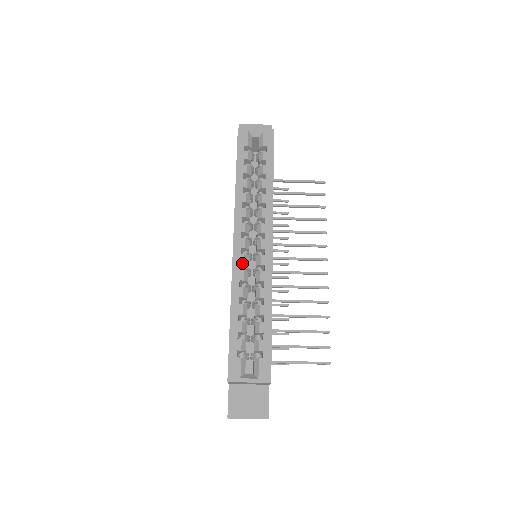
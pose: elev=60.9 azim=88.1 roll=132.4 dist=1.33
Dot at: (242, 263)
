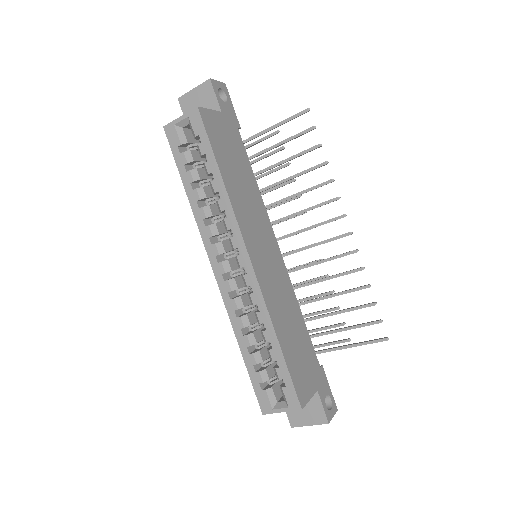
Dot at: (229, 291)
